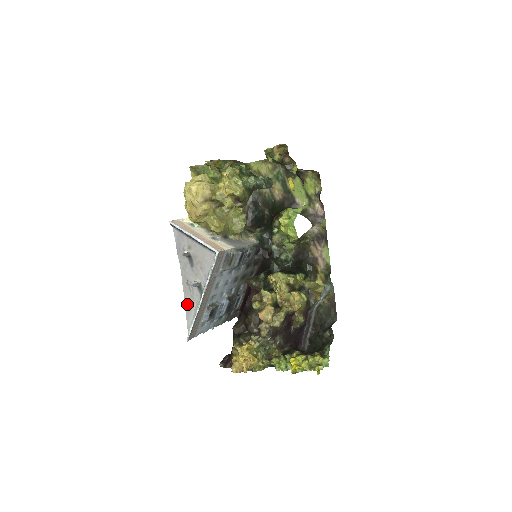
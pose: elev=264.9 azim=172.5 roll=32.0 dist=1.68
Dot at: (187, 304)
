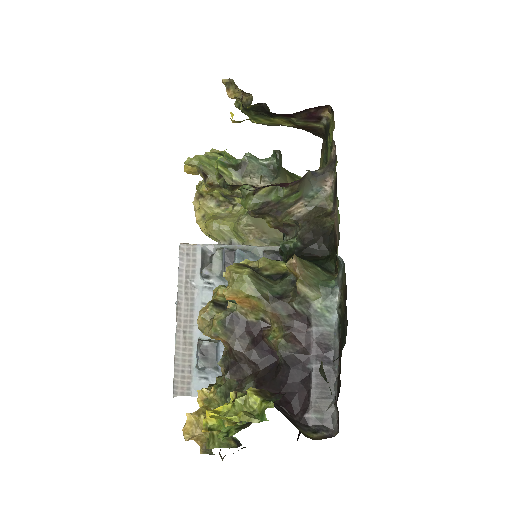
Dot at: occluded
